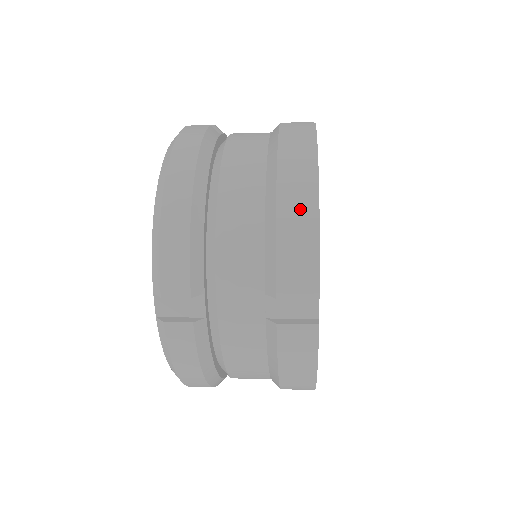
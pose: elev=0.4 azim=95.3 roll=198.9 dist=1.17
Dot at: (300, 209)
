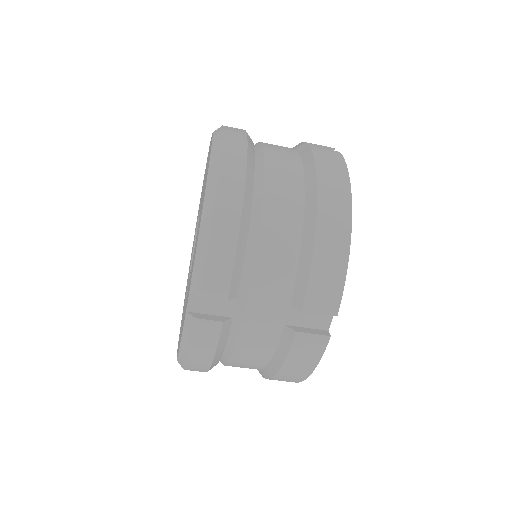
Dot at: (335, 238)
